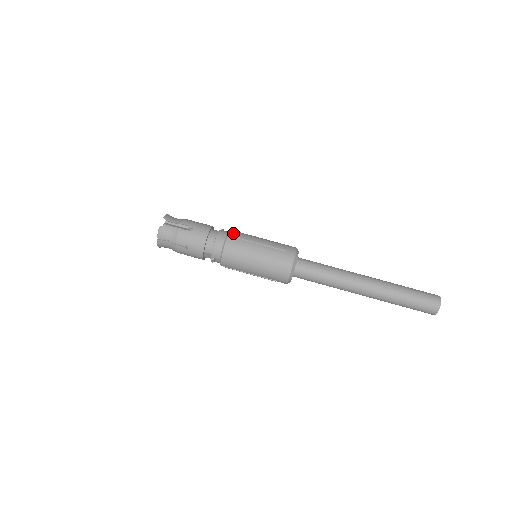
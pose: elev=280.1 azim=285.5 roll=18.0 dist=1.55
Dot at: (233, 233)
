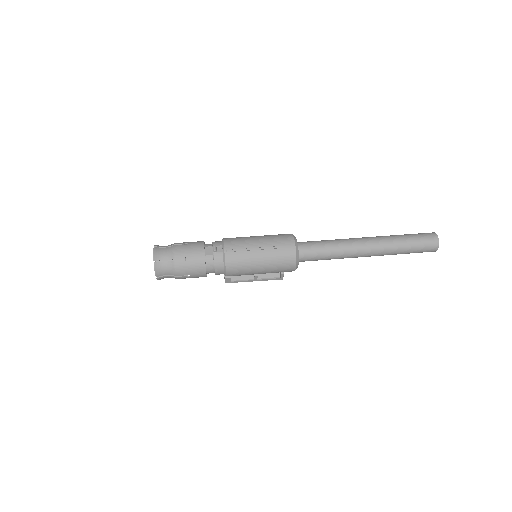
Dot at: occluded
